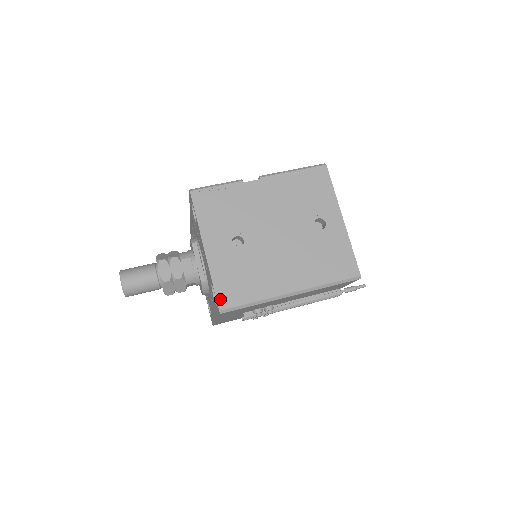
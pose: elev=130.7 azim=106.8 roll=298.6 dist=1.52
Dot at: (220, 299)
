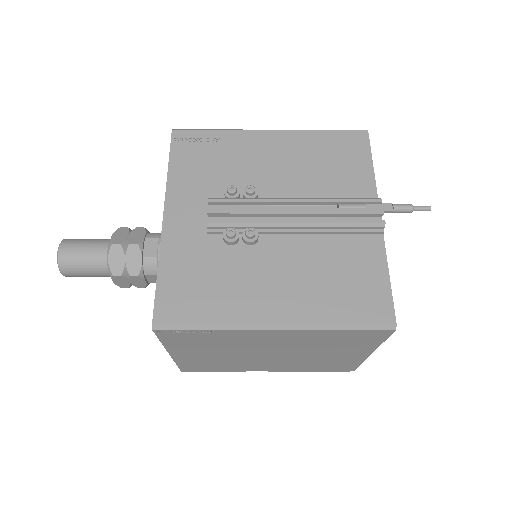
Dot at: occluded
